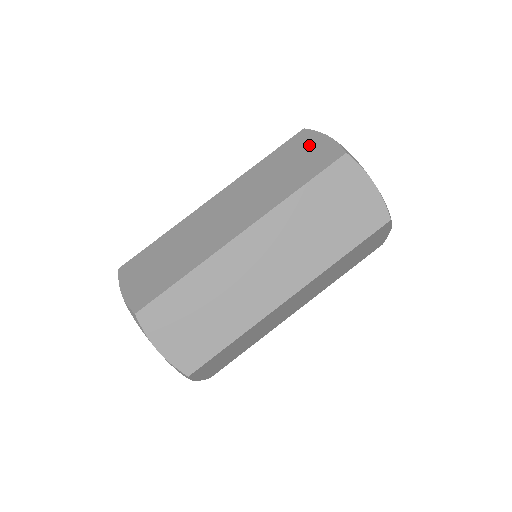
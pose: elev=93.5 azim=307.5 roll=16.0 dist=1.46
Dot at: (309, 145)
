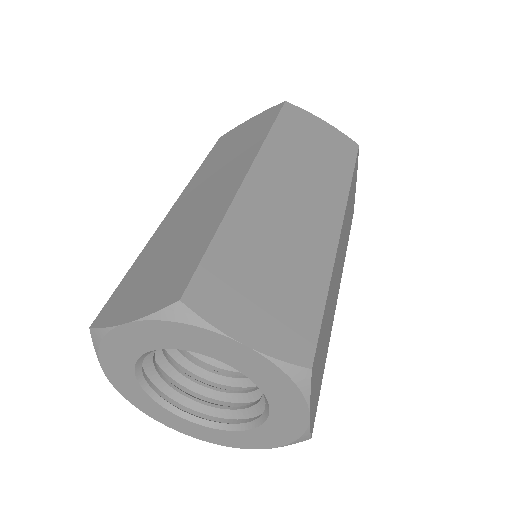
Dot at: occluded
